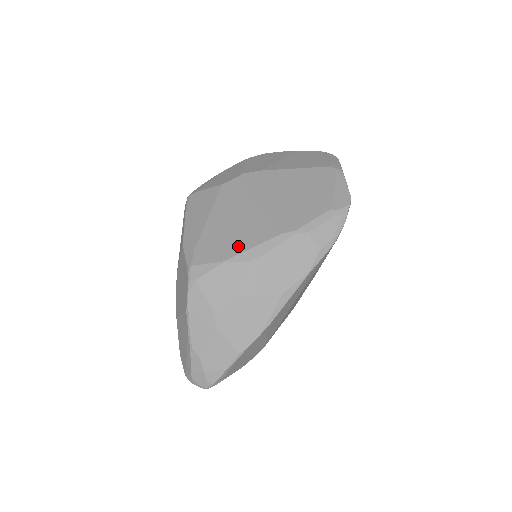
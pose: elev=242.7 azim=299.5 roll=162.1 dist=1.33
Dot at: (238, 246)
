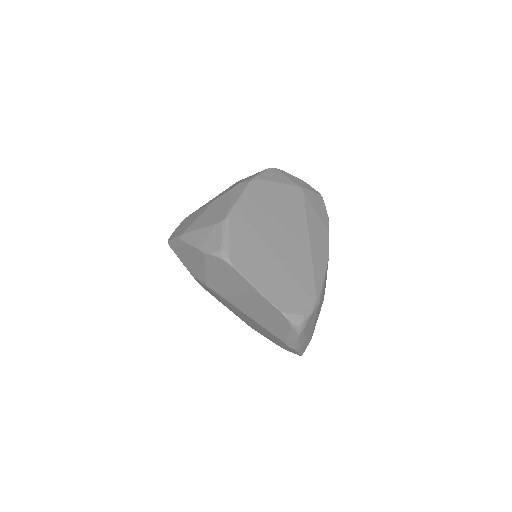
Dot at: occluded
